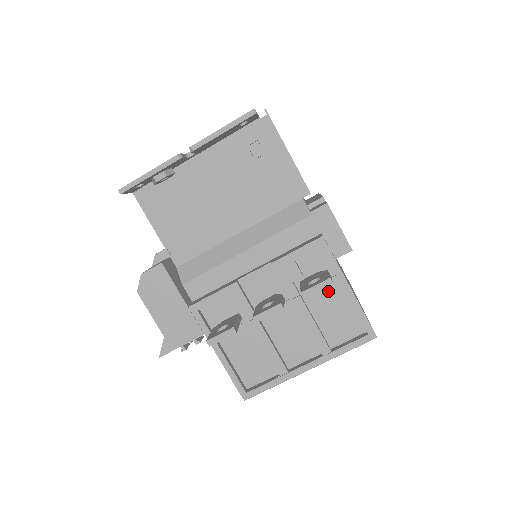
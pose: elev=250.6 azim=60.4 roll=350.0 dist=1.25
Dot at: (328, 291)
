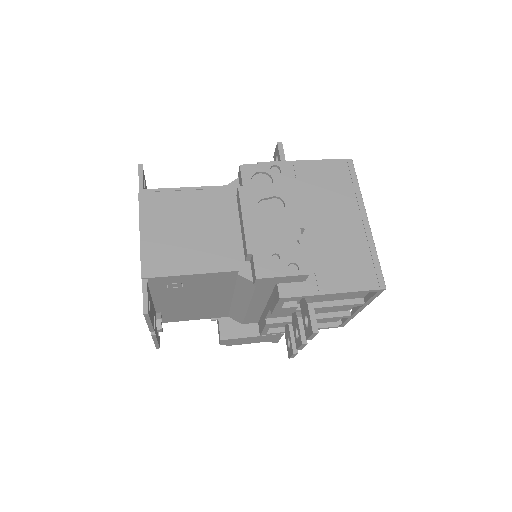
Dot at: occluded
